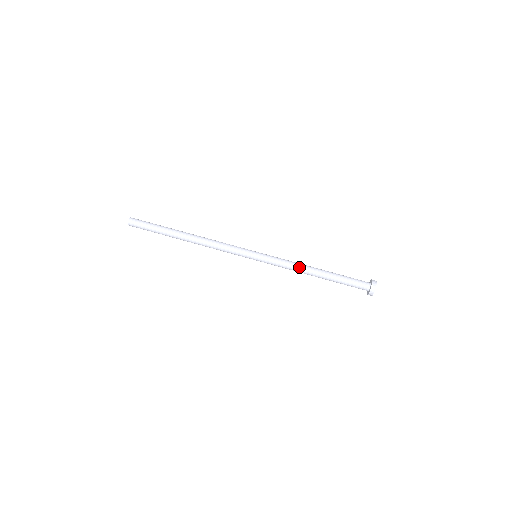
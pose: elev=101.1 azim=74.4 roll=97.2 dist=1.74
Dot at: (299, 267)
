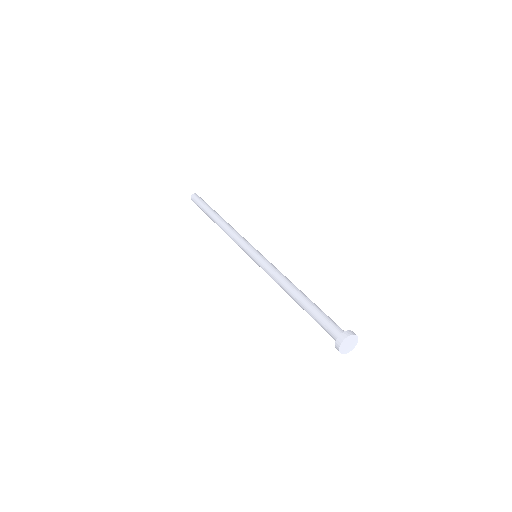
Dot at: (284, 279)
